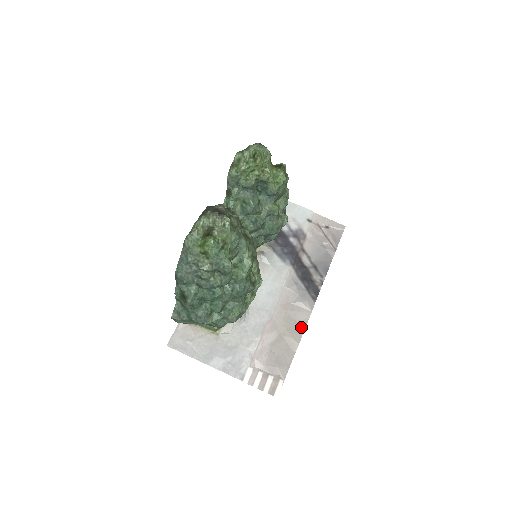
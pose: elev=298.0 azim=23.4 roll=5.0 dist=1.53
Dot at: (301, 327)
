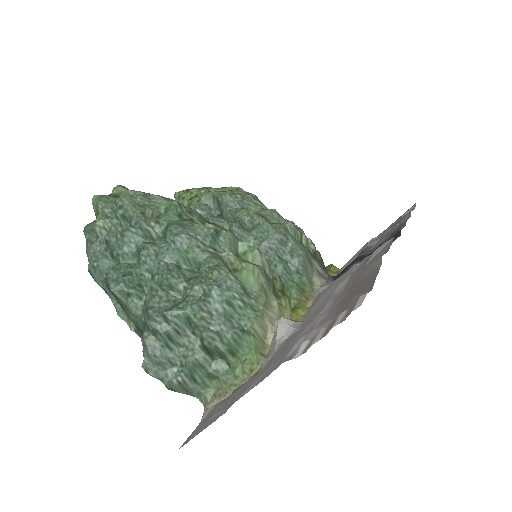
Dot at: (383, 254)
